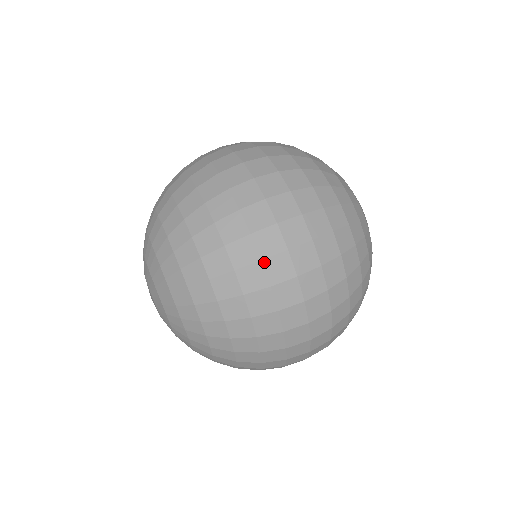
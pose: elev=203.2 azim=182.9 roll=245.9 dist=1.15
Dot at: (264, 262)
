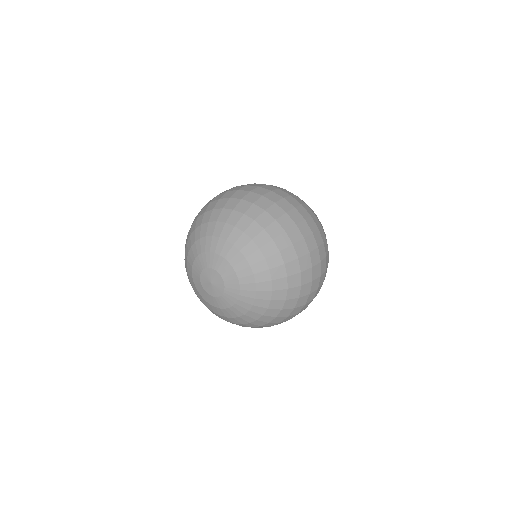
Dot at: (310, 295)
